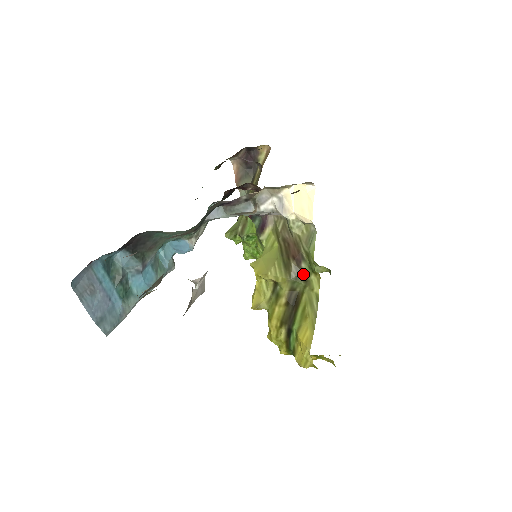
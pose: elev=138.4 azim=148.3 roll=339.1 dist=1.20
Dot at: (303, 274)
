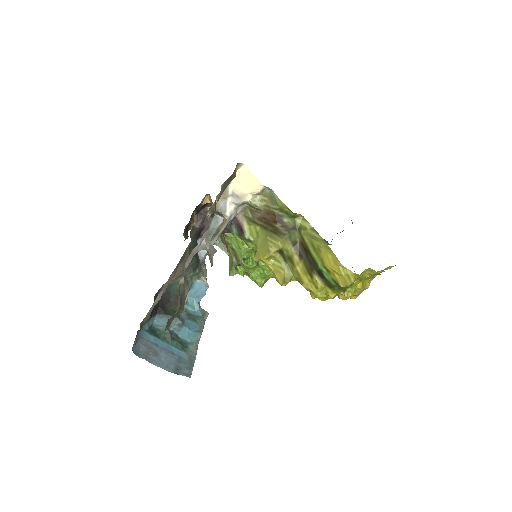
Dot at: (291, 226)
